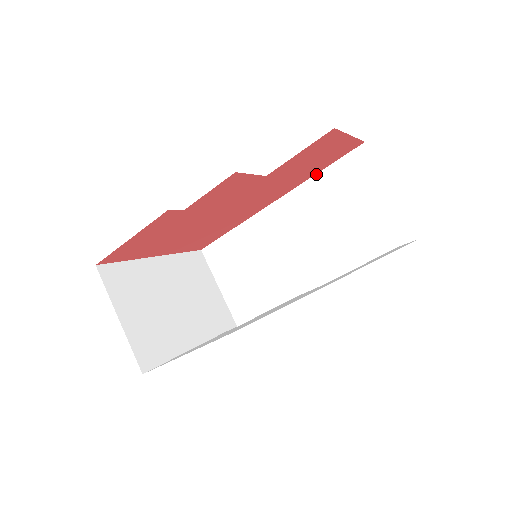
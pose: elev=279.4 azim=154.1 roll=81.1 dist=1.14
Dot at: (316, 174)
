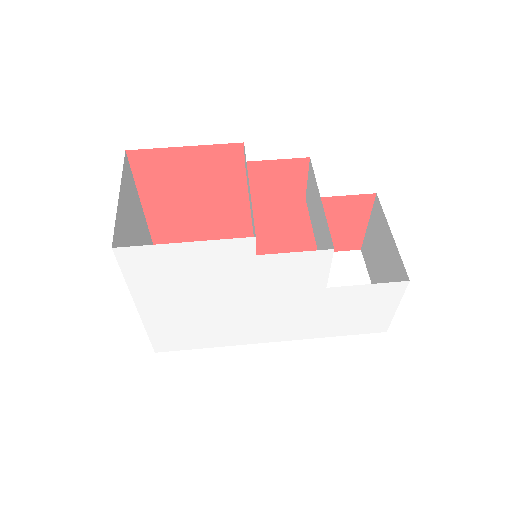
Dot at: occluded
